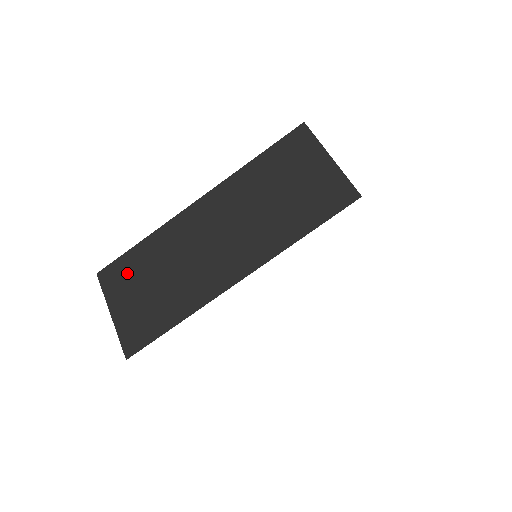
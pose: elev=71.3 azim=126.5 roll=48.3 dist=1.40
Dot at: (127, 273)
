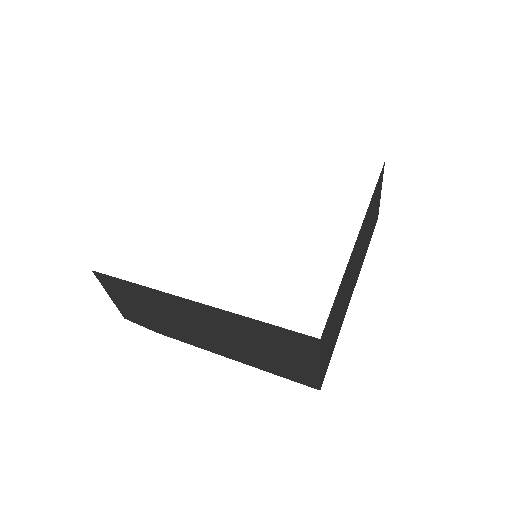
Dot at: occluded
